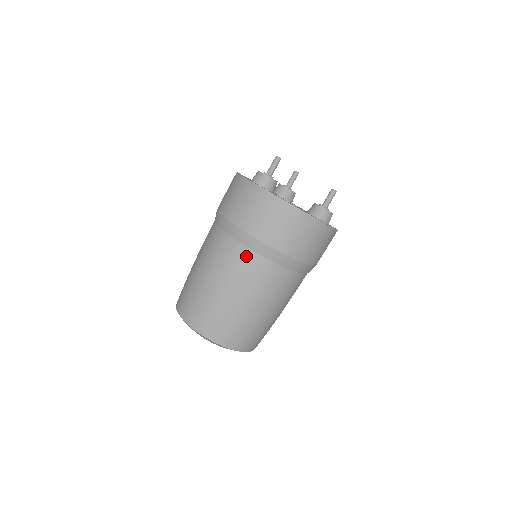
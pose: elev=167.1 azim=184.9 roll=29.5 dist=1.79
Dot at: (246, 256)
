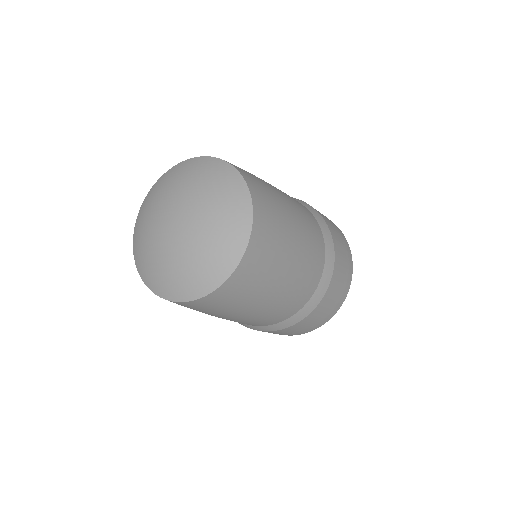
Dot at: (317, 226)
